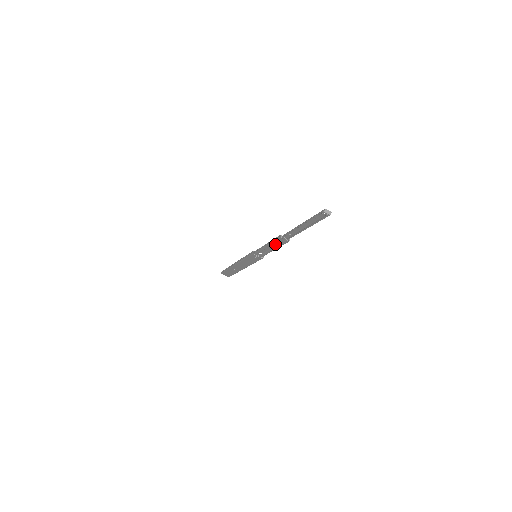
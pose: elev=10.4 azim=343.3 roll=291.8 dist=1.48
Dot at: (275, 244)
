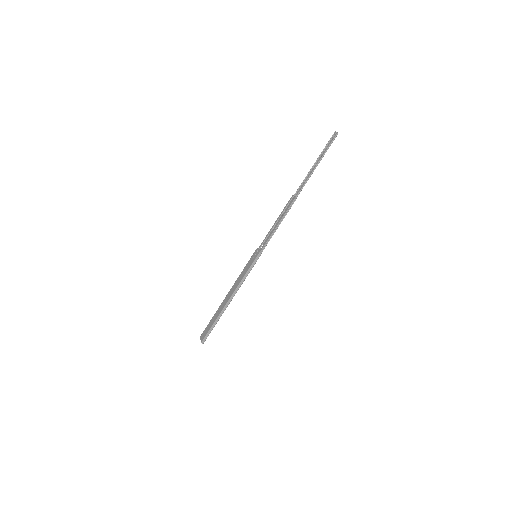
Dot at: (283, 215)
